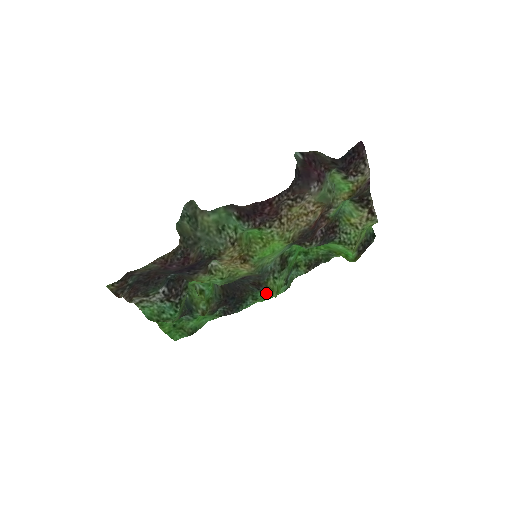
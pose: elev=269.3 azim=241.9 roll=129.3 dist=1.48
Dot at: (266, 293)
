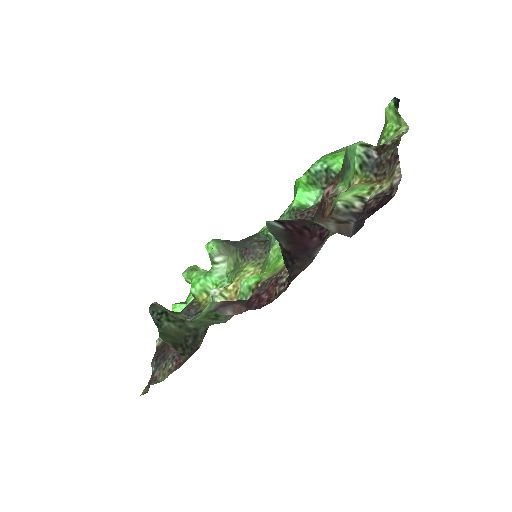
Dot at: occluded
